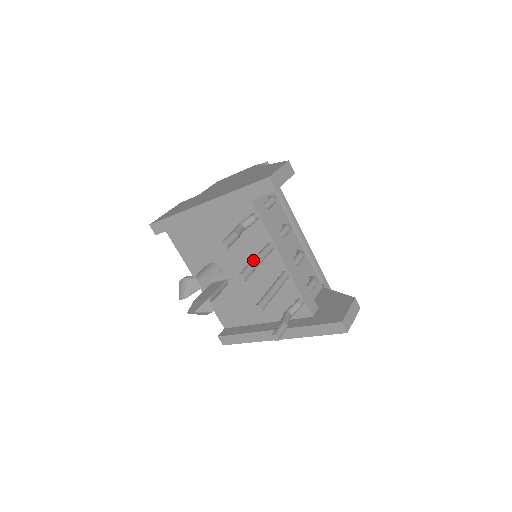
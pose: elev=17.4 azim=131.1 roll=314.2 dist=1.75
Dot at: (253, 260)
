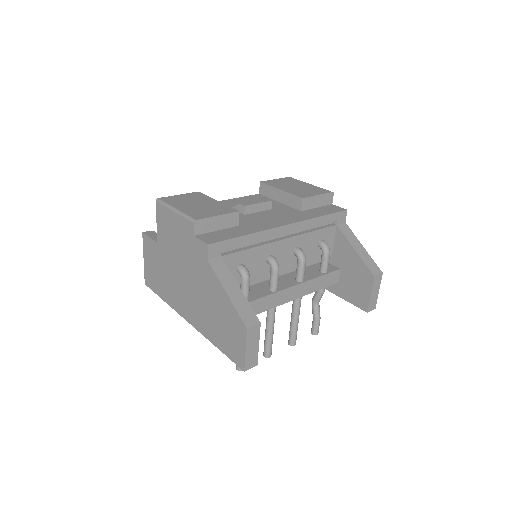
Dot at: (266, 337)
